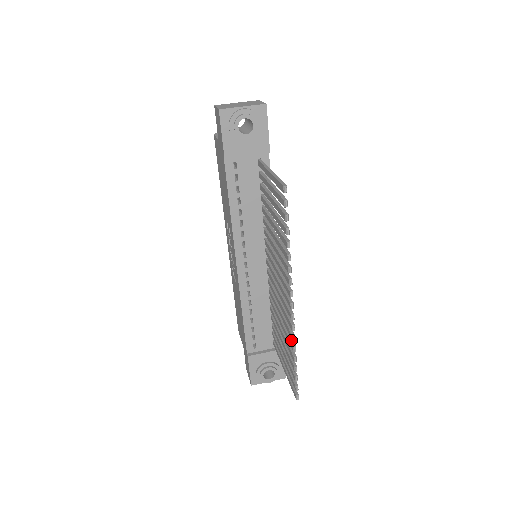
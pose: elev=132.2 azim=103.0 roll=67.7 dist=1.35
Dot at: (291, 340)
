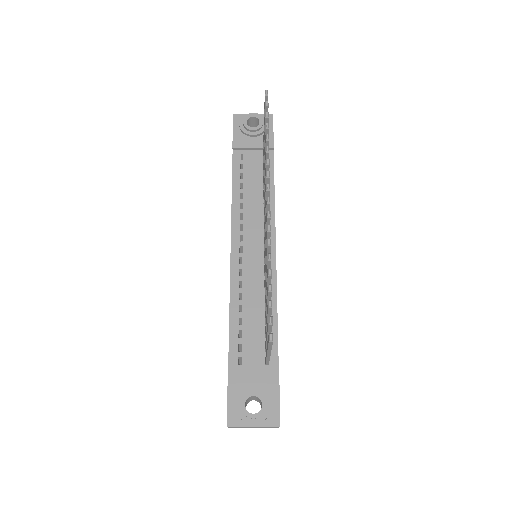
Dot at: occluded
